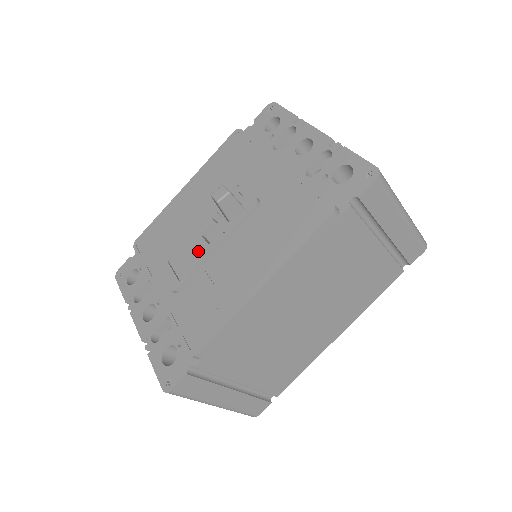
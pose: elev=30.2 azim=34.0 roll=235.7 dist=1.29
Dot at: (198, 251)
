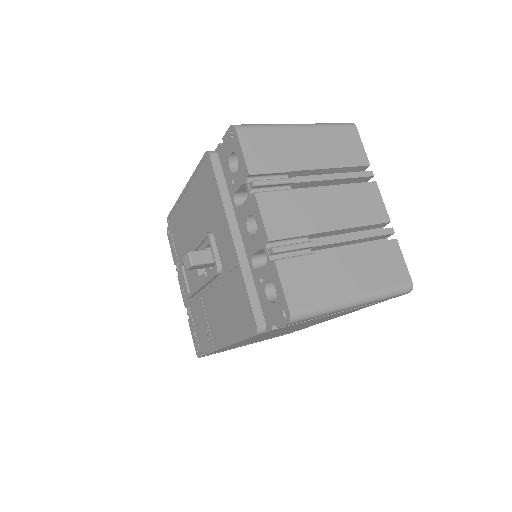
Dot at: (195, 276)
